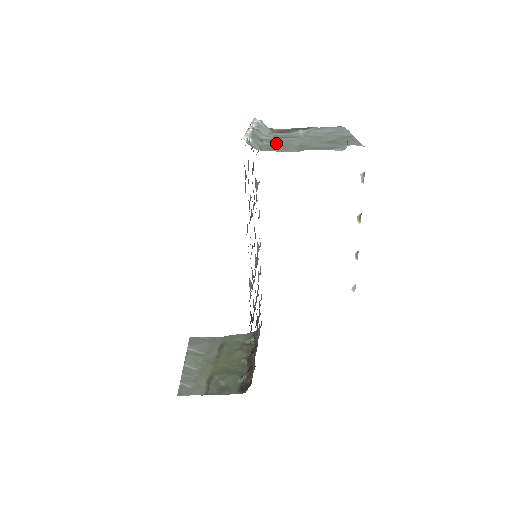
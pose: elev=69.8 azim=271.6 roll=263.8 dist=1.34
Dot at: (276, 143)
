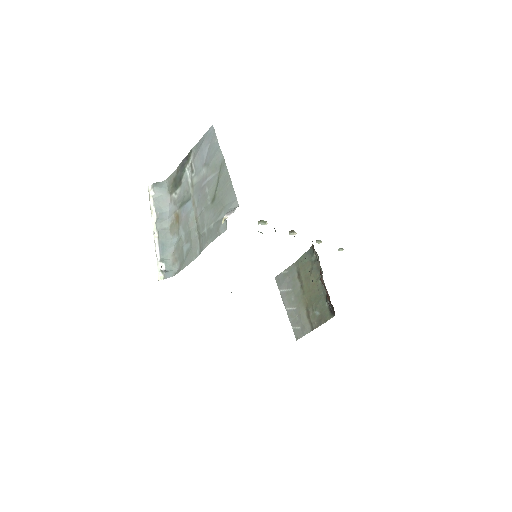
Dot at: (181, 234)
